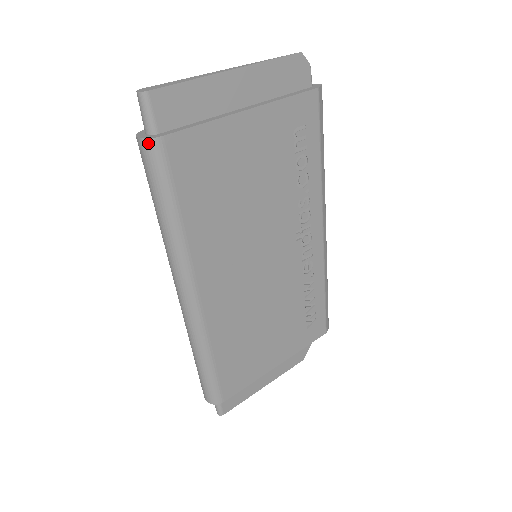
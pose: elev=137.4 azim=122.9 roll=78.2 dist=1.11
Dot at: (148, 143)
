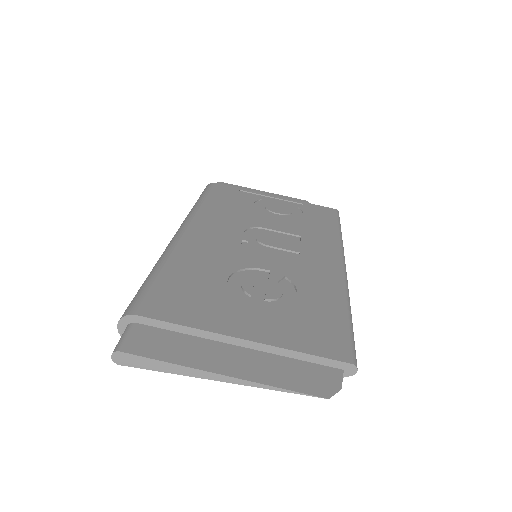
Dot at: occluded
